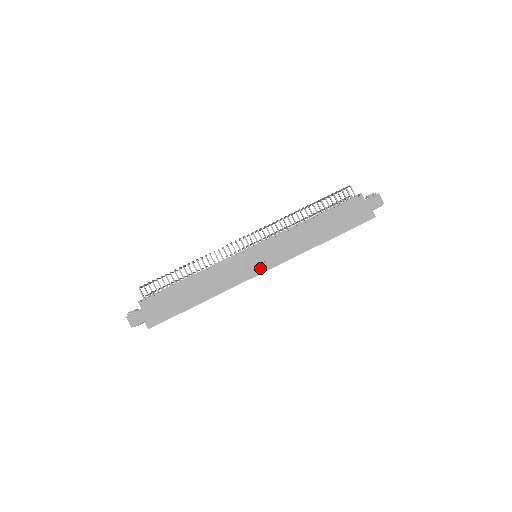
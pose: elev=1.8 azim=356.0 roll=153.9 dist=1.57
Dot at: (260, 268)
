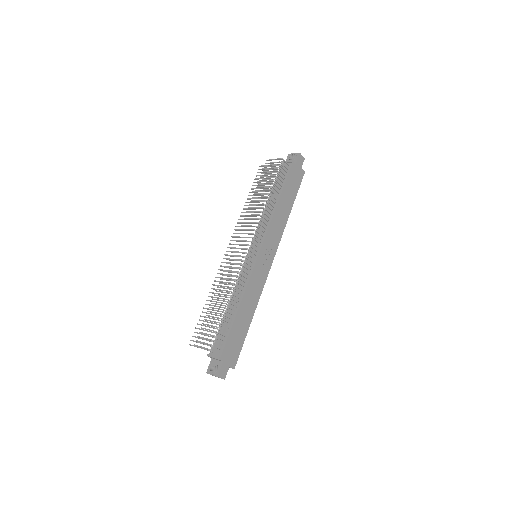
Dot at: (269, 263)
